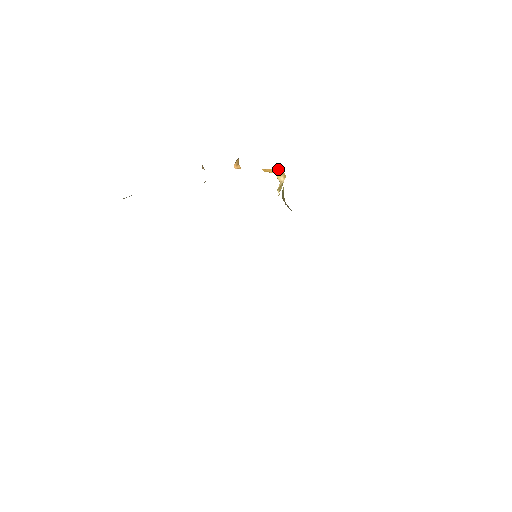
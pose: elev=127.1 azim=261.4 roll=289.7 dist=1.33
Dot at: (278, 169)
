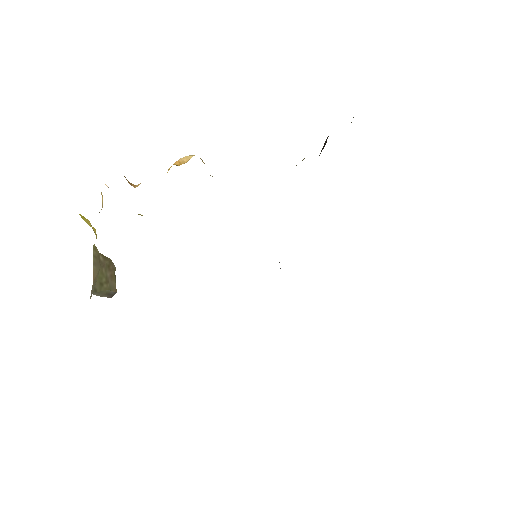
Dot at: (183, 157)
